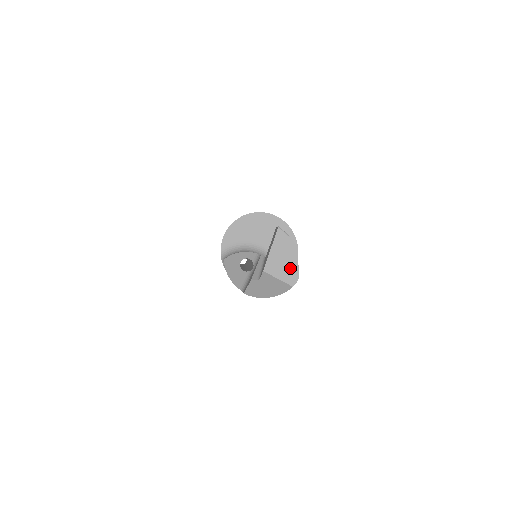
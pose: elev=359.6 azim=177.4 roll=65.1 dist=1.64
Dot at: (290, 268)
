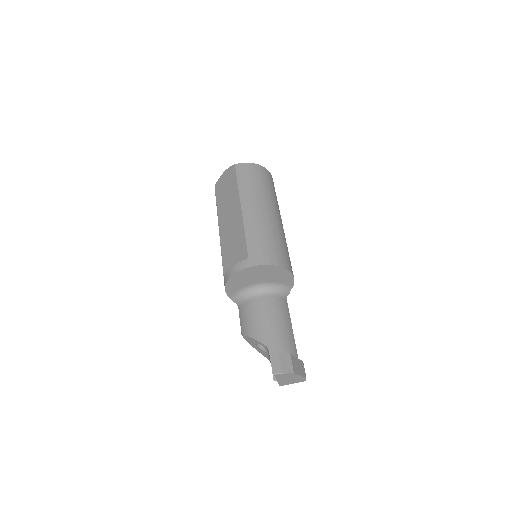
Dot at: (297, 379)
